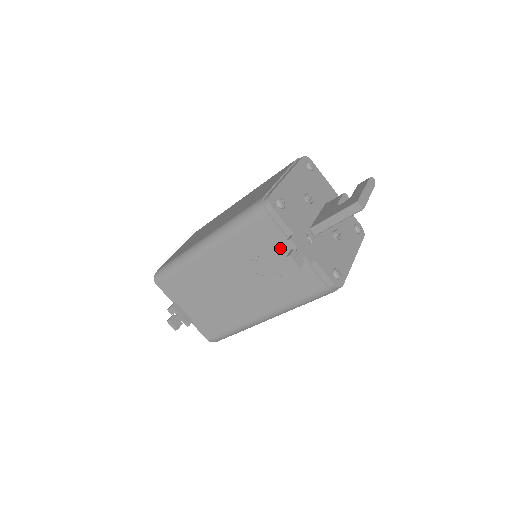
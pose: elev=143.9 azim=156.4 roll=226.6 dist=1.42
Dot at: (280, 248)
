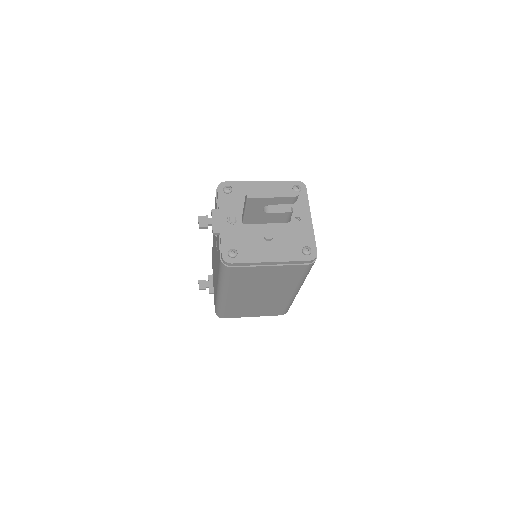
Dot at: occluded
